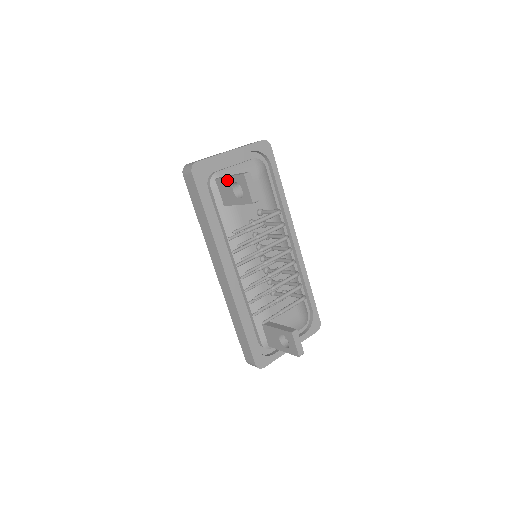
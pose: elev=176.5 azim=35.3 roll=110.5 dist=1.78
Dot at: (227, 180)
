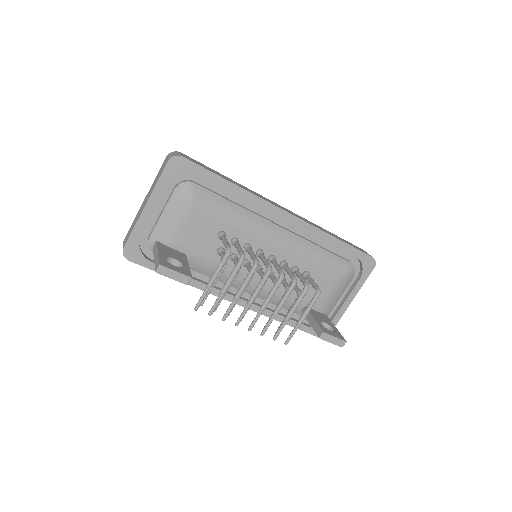
Dot at: occluded
